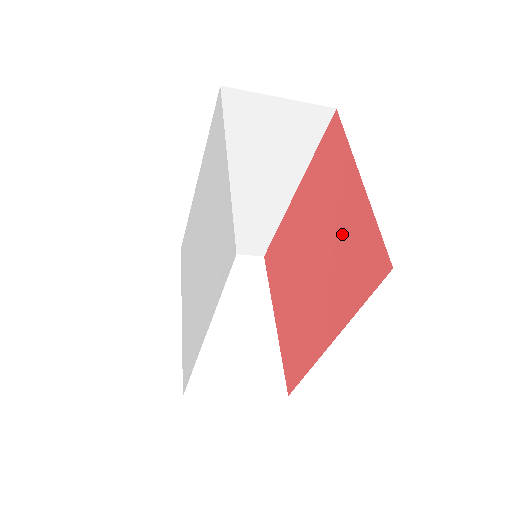
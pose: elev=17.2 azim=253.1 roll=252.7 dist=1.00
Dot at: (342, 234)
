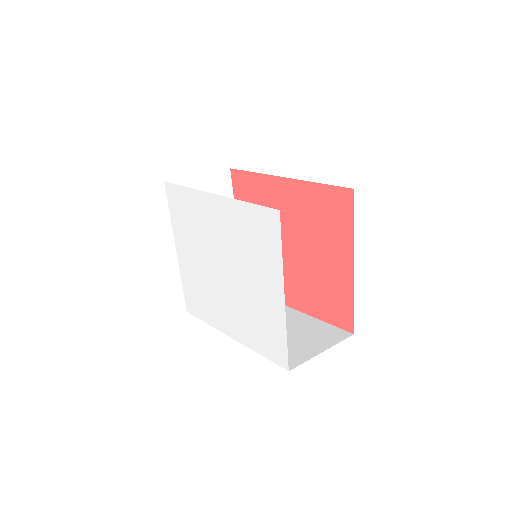
Dot at: (325, 273)
